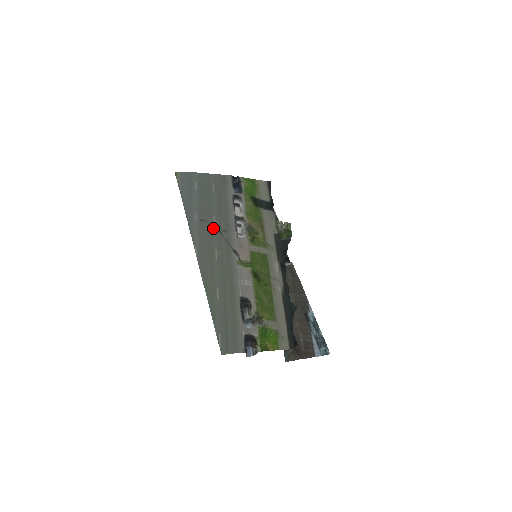
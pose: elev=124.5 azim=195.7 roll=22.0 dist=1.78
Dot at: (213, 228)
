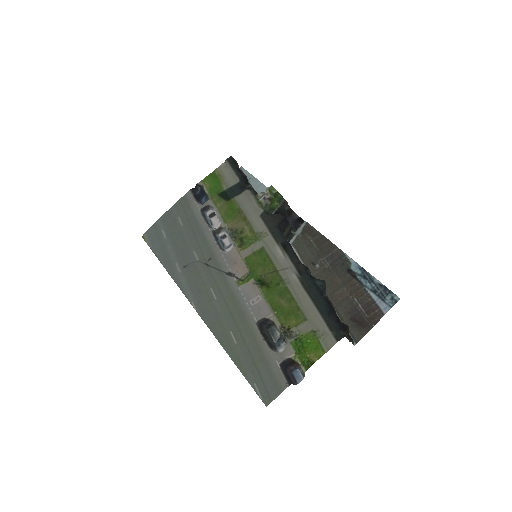
Dot at: (198, 266)
